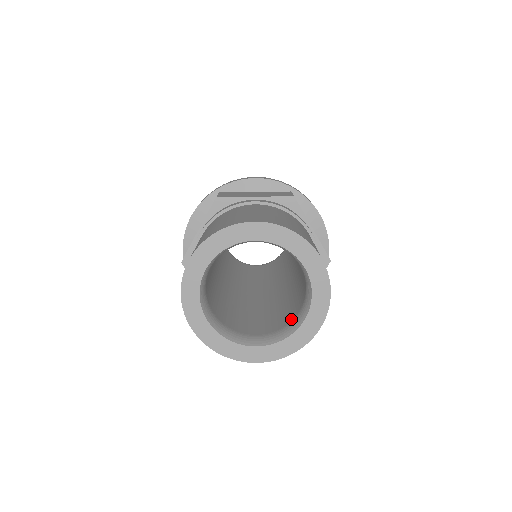
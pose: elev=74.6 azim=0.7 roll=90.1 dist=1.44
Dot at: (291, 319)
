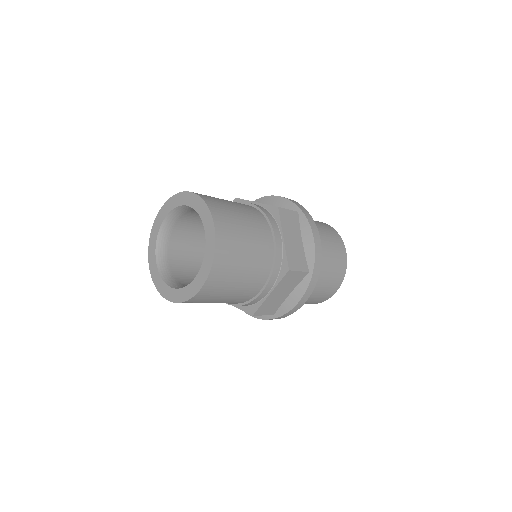
Dot at: occluded
